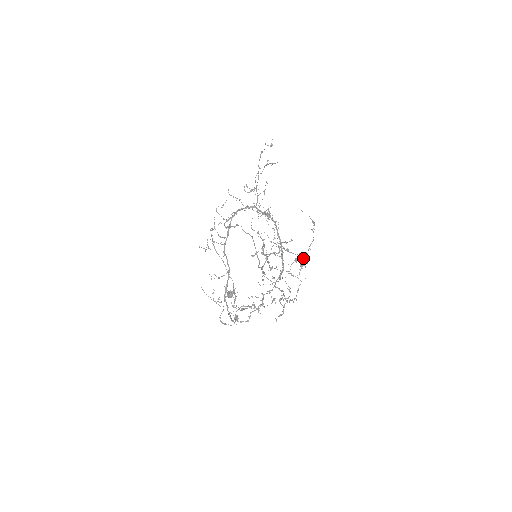
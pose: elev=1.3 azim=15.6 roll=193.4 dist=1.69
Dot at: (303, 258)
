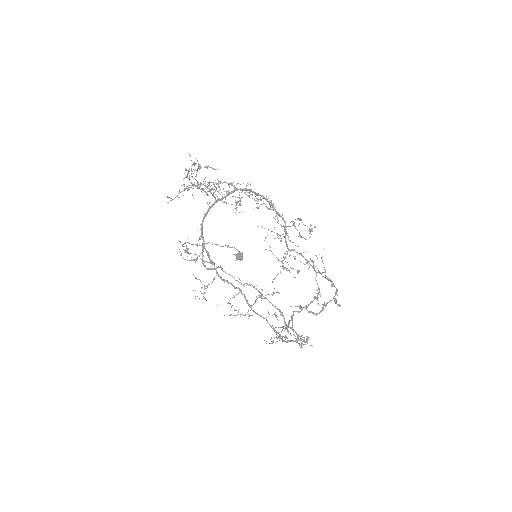
Dot at: occluded
